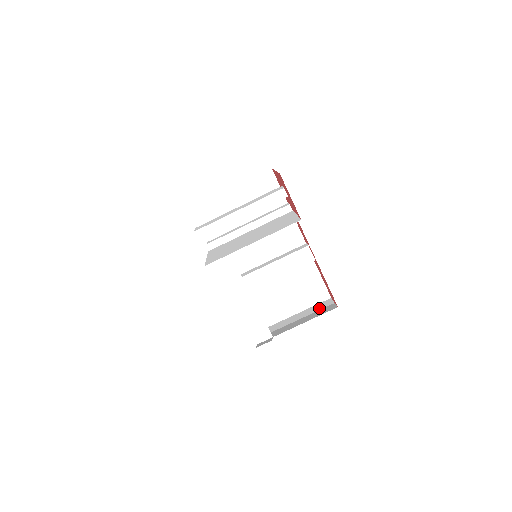
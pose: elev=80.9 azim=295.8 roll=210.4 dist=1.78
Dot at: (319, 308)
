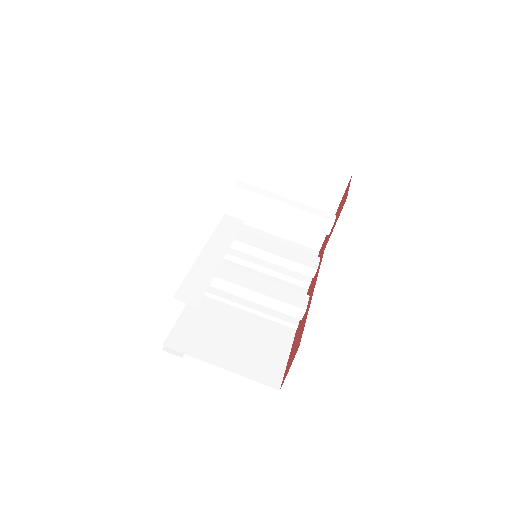
Dot at: occluded
